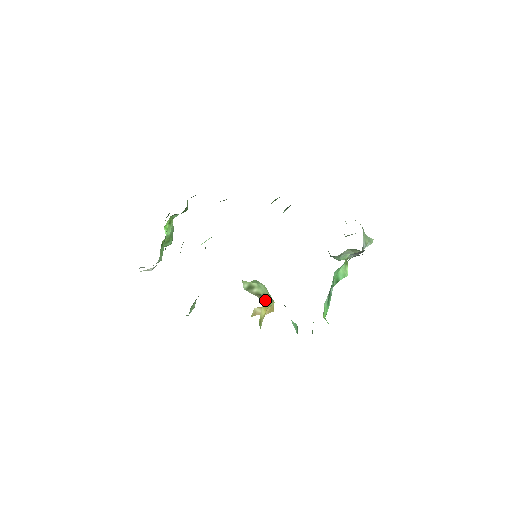
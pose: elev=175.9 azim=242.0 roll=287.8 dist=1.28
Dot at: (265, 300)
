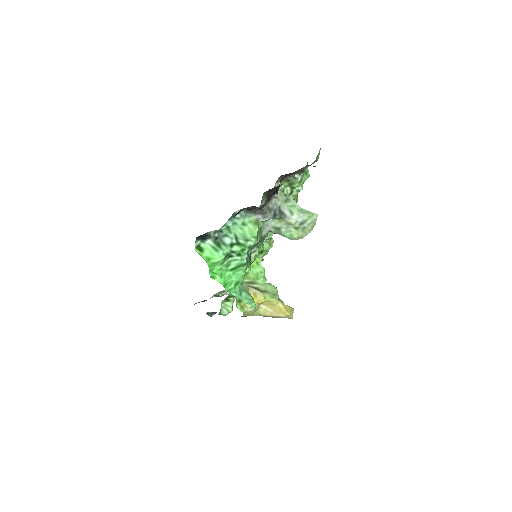
Dot at: (257, 291)
